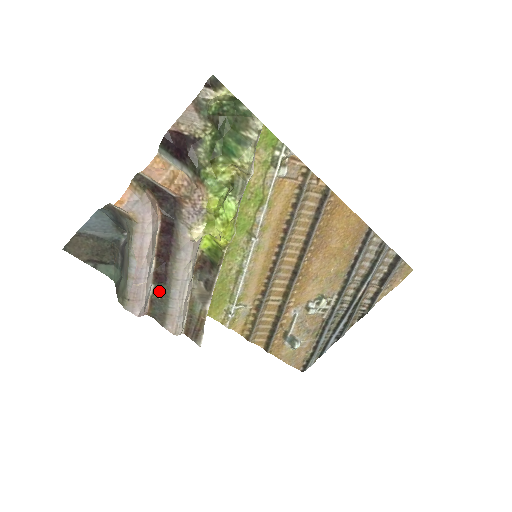
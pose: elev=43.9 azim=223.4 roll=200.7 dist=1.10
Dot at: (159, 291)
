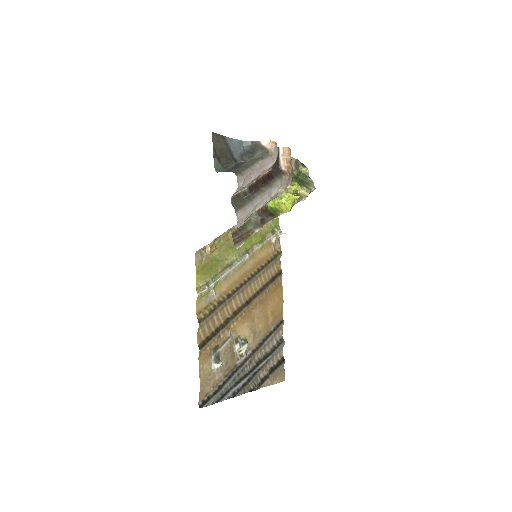
Dot at: (245, 195)
